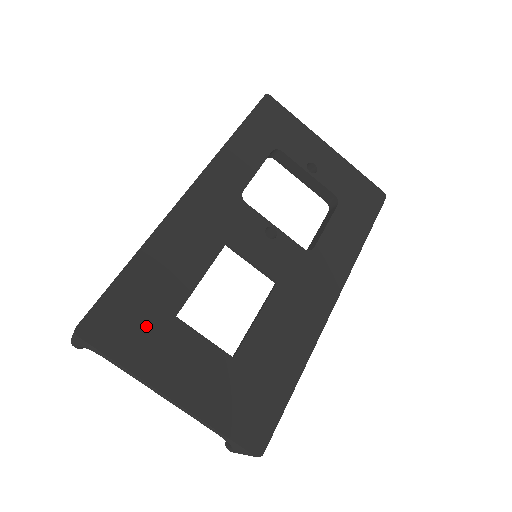
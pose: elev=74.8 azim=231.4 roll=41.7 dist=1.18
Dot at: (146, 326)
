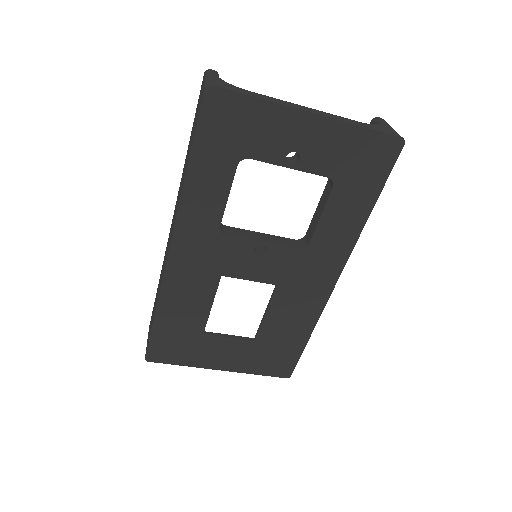
Dot at: (186, 345)
